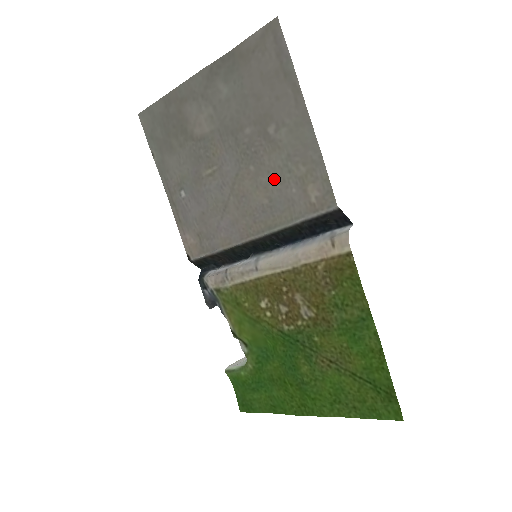
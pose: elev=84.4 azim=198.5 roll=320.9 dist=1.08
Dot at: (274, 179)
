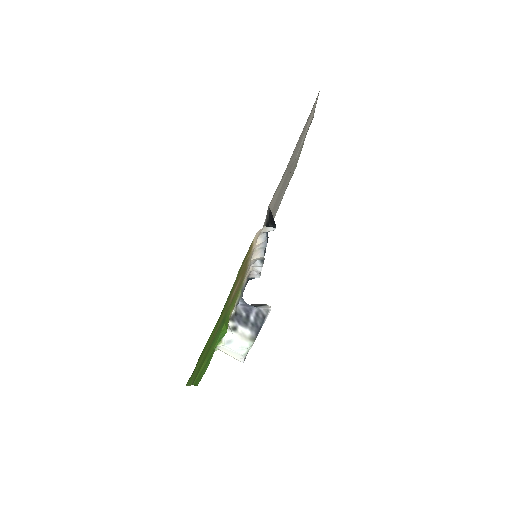
Dot at: occluded
